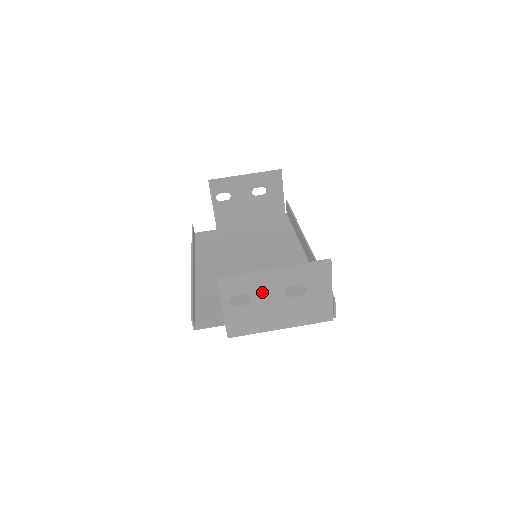
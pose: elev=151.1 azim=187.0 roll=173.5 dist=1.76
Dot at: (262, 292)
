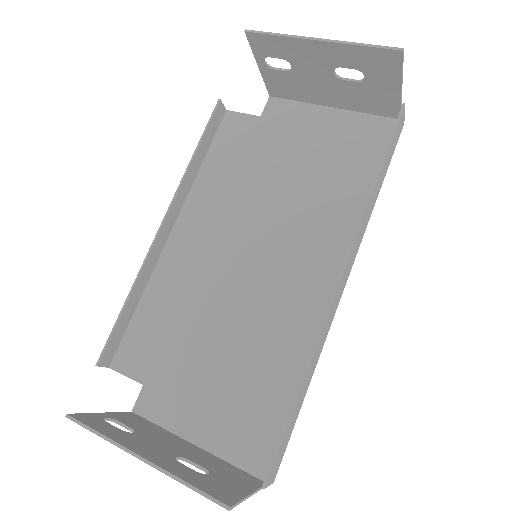
Dot at: (142, 444)
